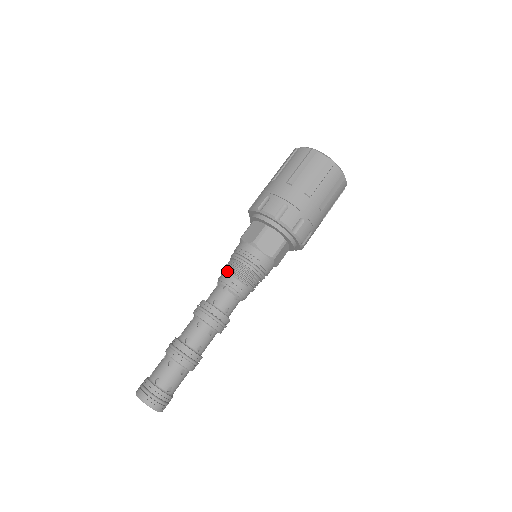
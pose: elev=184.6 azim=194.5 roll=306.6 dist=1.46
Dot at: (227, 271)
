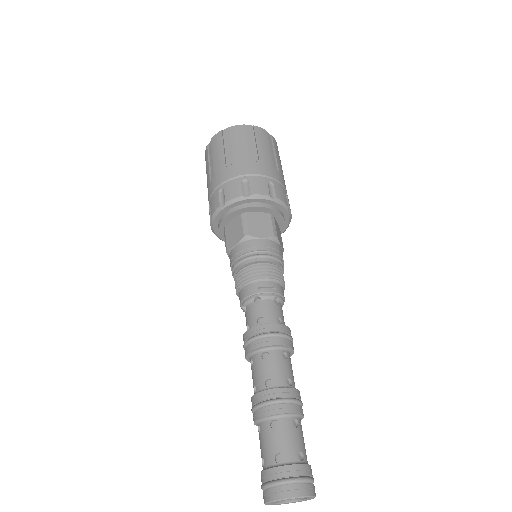
Dot at: (243, 284)
